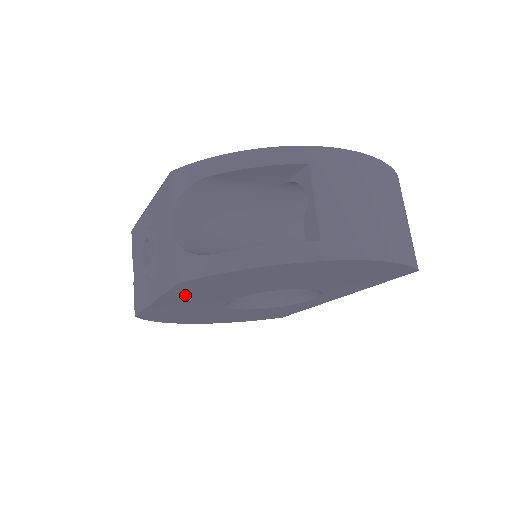
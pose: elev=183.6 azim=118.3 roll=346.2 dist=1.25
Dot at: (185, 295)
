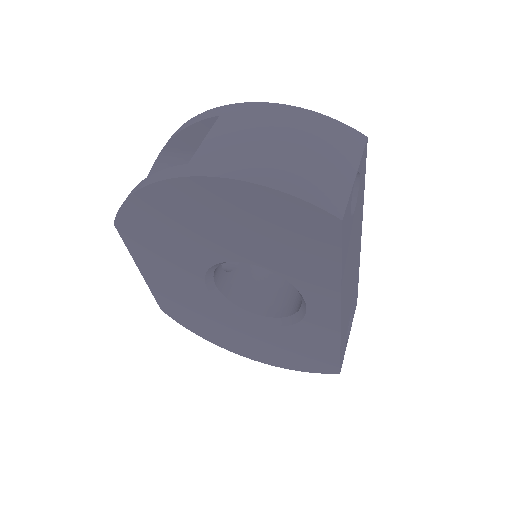
Dot at: (149, 258)
